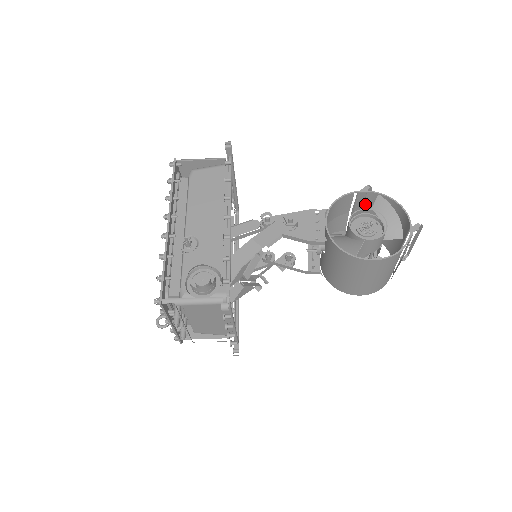
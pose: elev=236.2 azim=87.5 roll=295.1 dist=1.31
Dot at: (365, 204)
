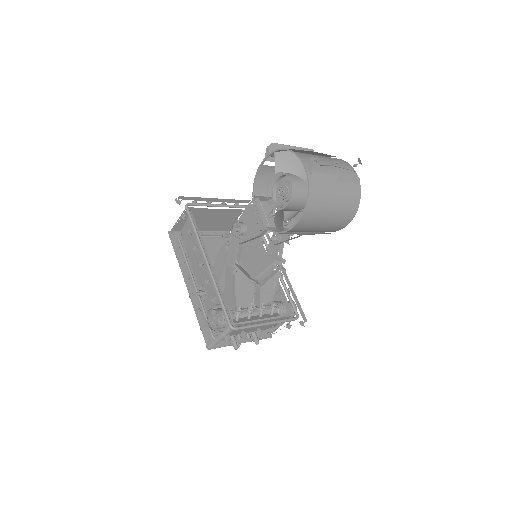
Dot at: occluded
